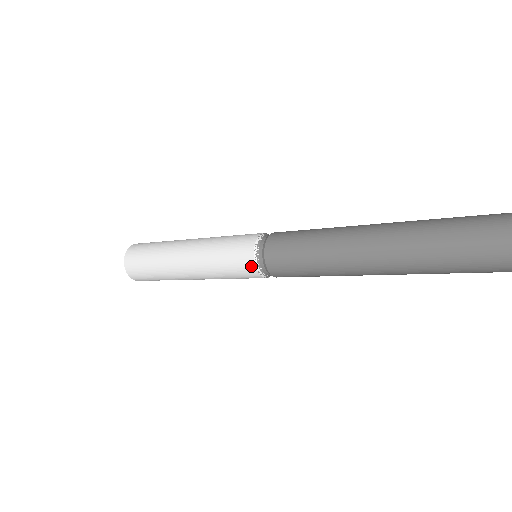
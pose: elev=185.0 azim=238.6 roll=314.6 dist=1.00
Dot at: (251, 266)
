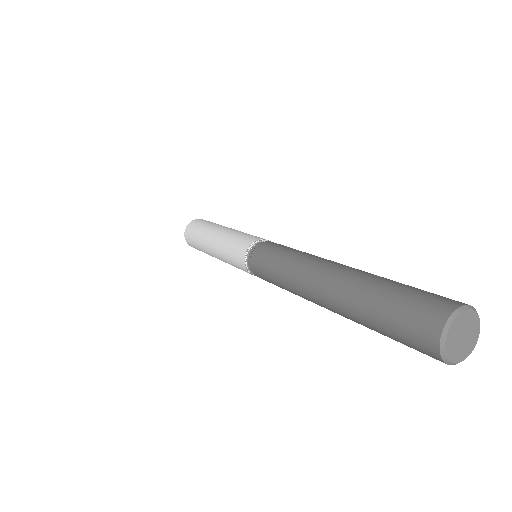
Dot at: (243, 255)
